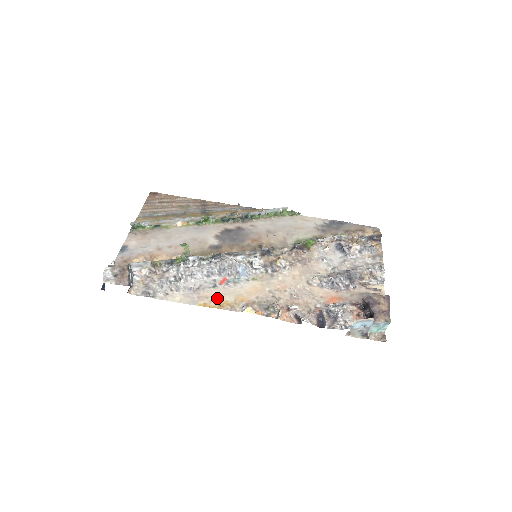
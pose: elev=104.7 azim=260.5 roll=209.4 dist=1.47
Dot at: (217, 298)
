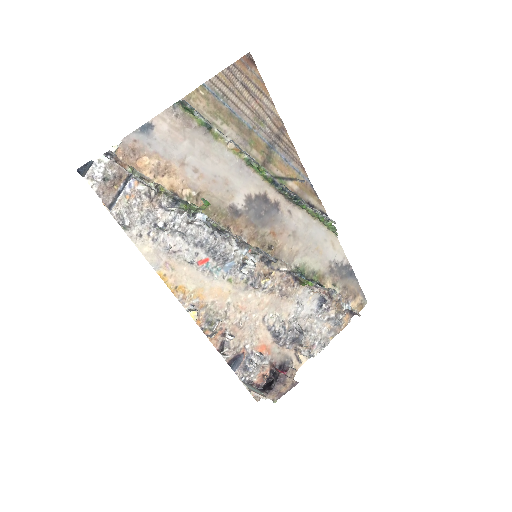
Dot at: (181, 277)
